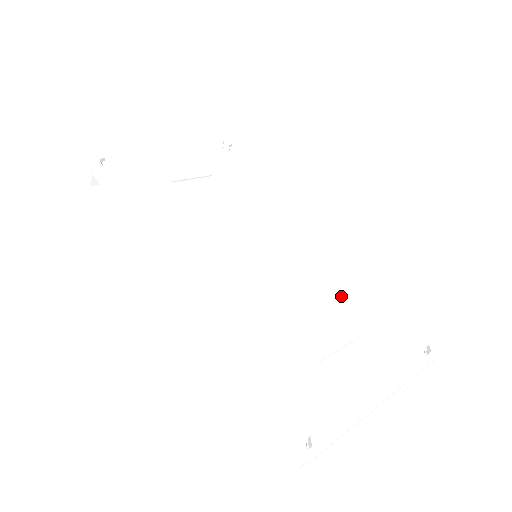
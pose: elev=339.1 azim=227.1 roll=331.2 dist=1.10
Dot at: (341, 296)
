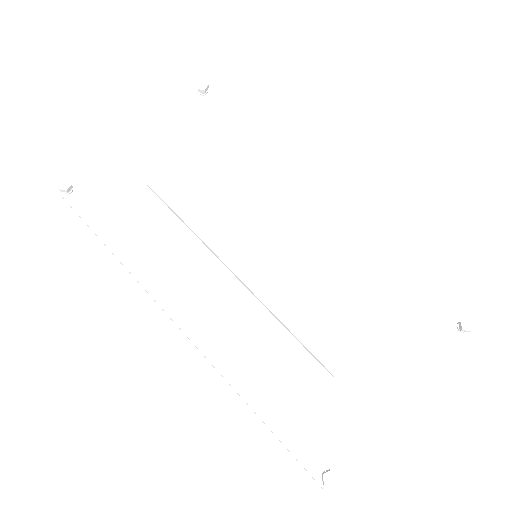
Dot at: (357, 279)
